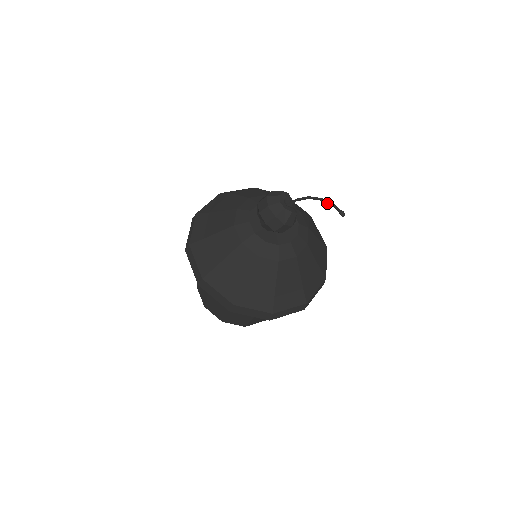
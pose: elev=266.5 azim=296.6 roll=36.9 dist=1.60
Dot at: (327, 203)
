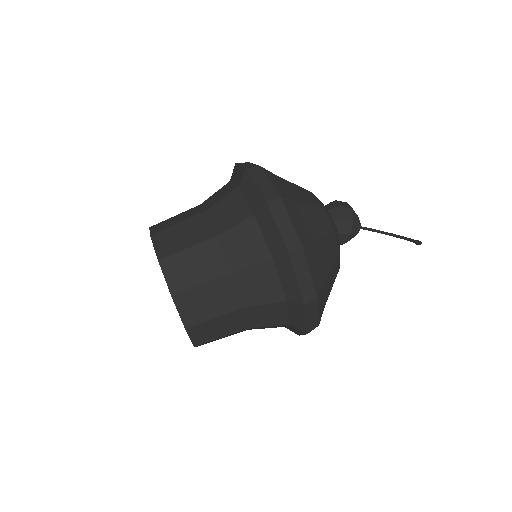
Dot at: (401, 236)
